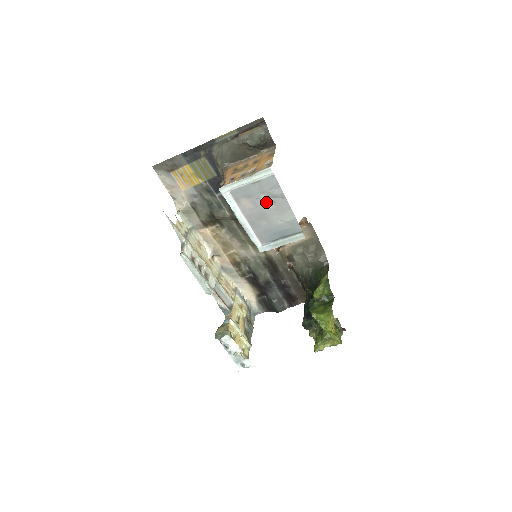
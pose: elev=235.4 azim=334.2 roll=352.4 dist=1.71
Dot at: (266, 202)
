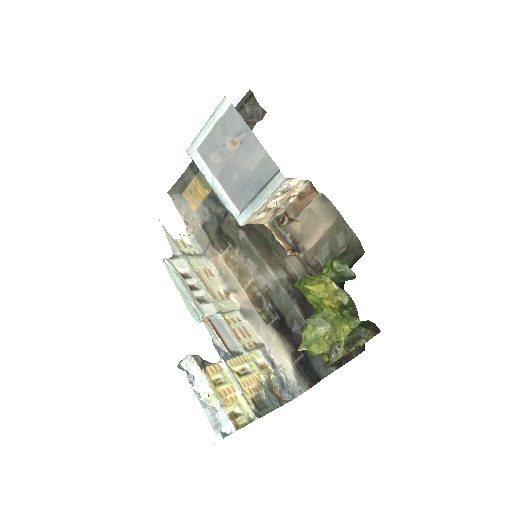
Dot at: (233, 146)
